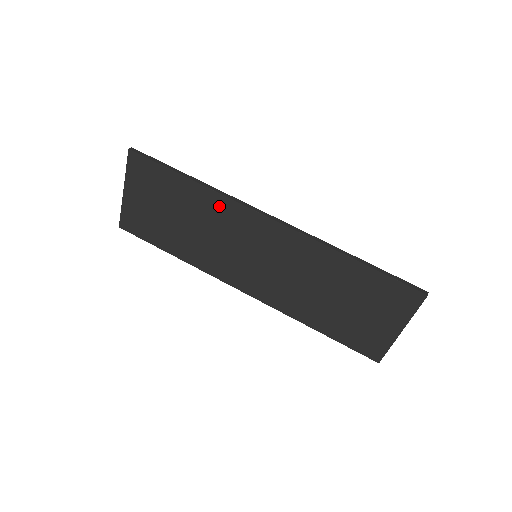
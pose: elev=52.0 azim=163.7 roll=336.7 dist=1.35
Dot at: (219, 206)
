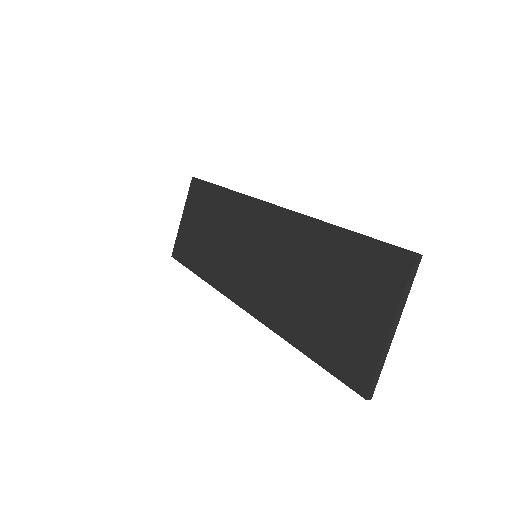
Dot at: (236, 206)
